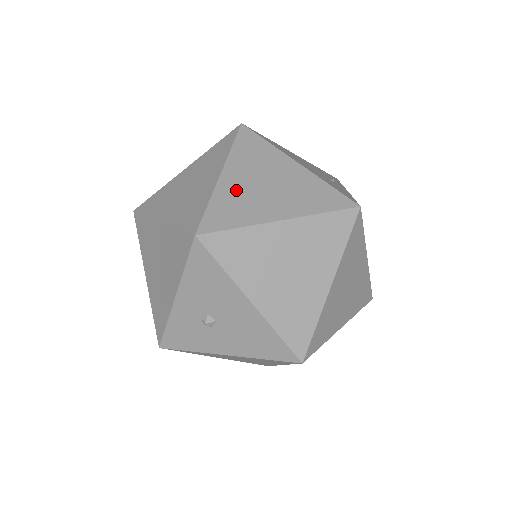
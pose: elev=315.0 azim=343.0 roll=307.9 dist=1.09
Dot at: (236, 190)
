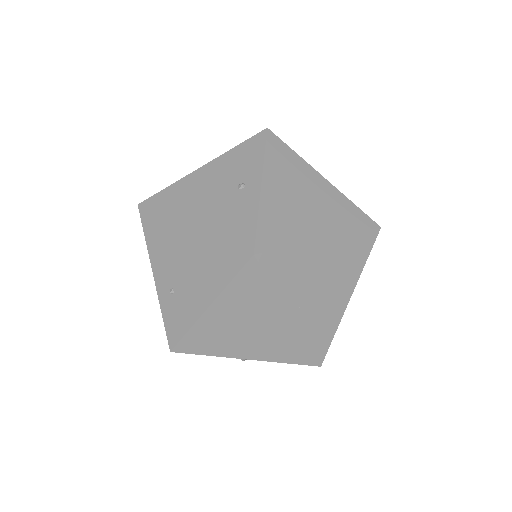
Dot at: (169, 291)
